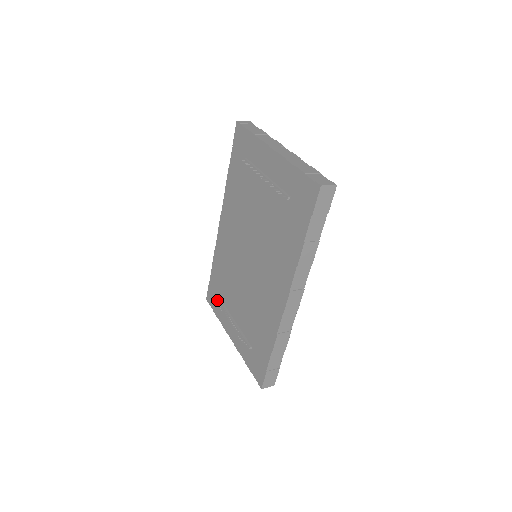
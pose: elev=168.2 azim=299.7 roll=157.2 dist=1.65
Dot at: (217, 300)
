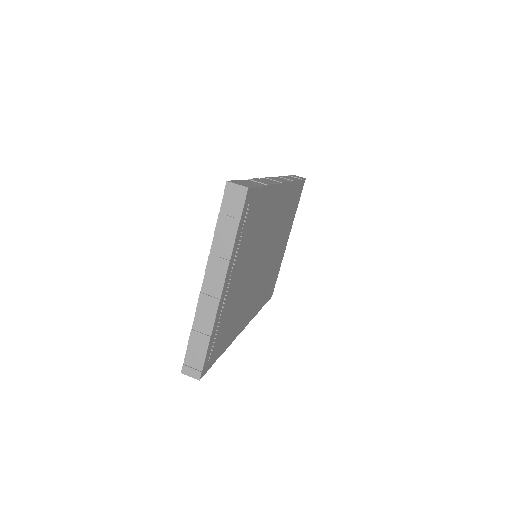
Dot at: occluded
